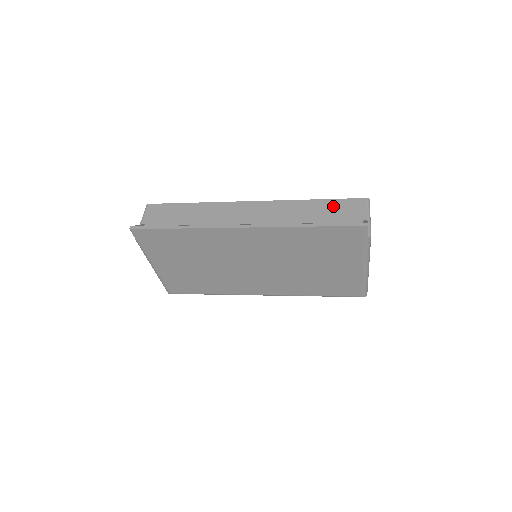
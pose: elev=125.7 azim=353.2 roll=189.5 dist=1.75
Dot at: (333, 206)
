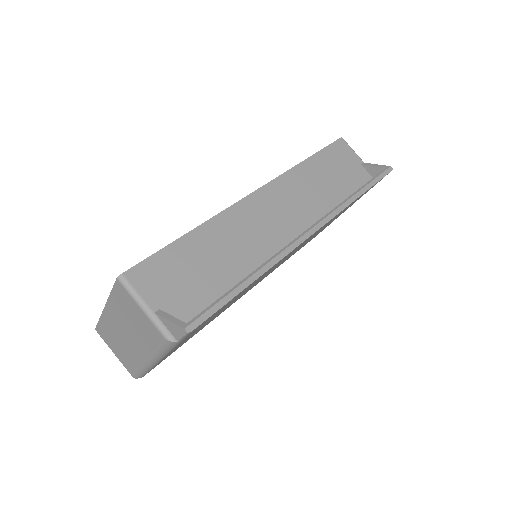
Dot at: (328, 159)
